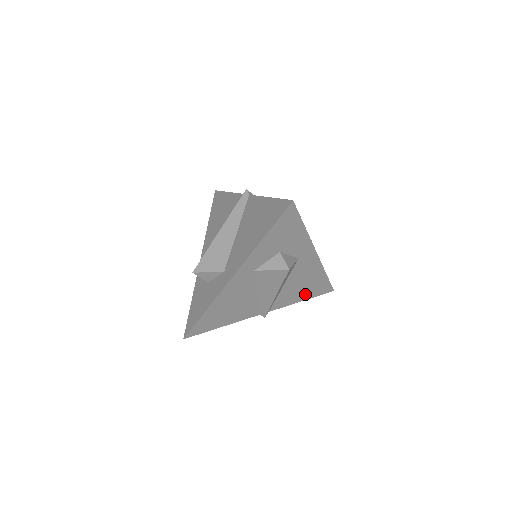
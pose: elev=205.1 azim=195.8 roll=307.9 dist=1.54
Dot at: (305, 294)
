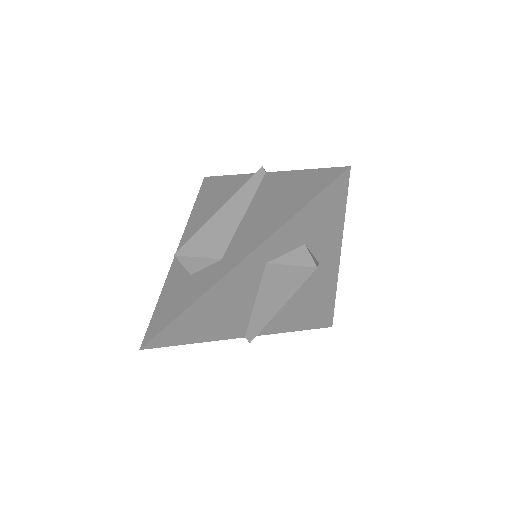
Dot at: (303, 321)
